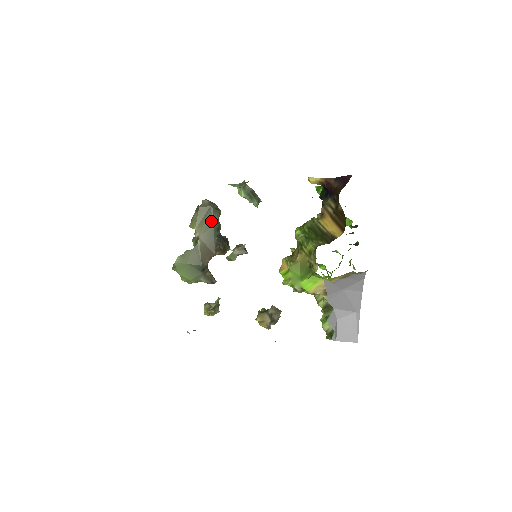
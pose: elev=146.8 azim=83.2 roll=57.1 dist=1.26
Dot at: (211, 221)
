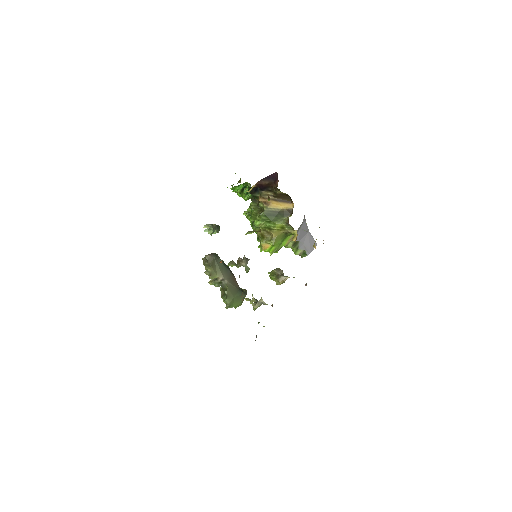
Dot at: (220, 264)
